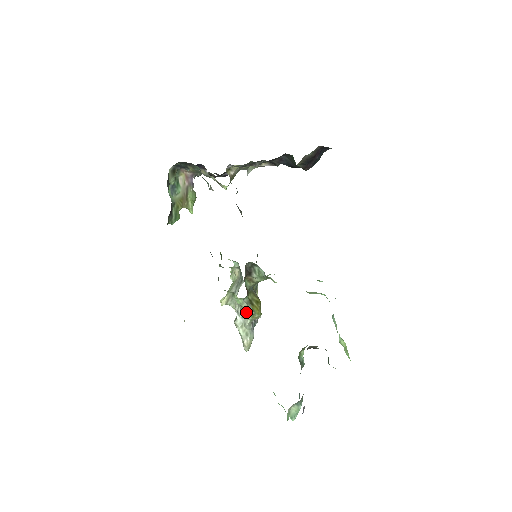
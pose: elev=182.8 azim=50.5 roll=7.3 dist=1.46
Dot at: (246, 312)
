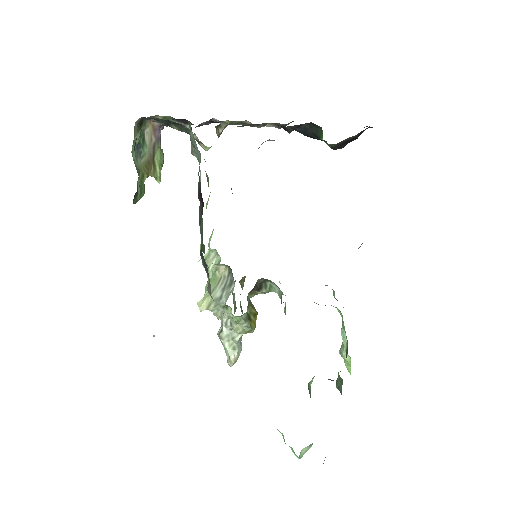
Dot at: (241, 328)
